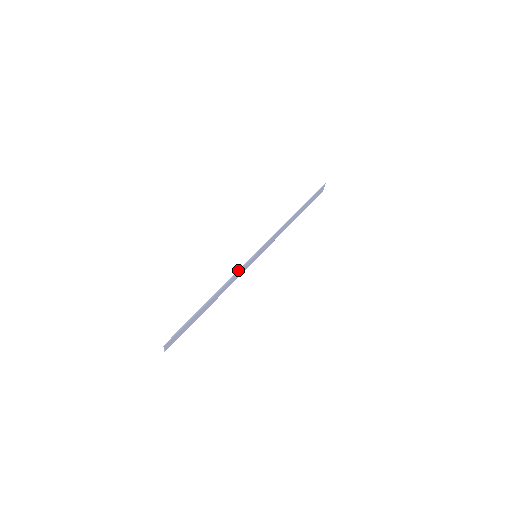
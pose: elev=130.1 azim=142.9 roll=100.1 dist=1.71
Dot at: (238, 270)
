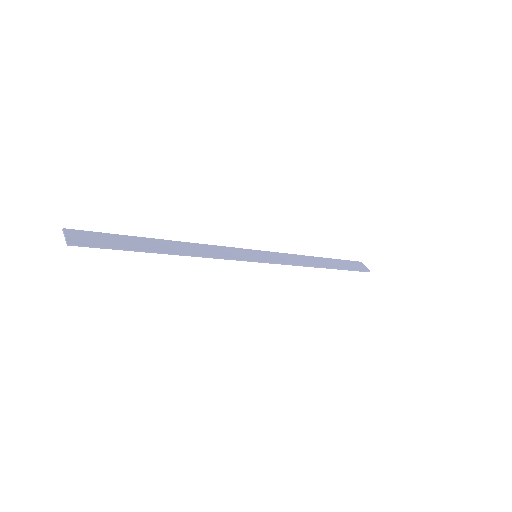
Dot at: (218, 247)
